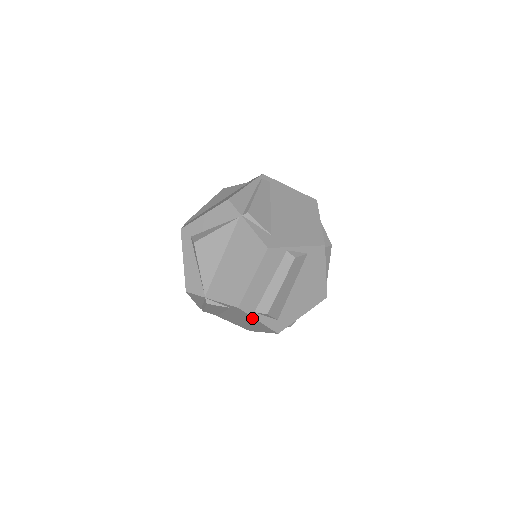
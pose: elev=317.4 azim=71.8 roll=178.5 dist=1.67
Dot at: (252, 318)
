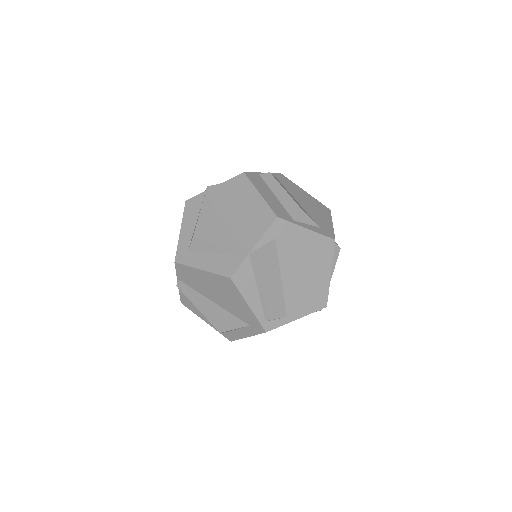
Dot at: (300, 232)
